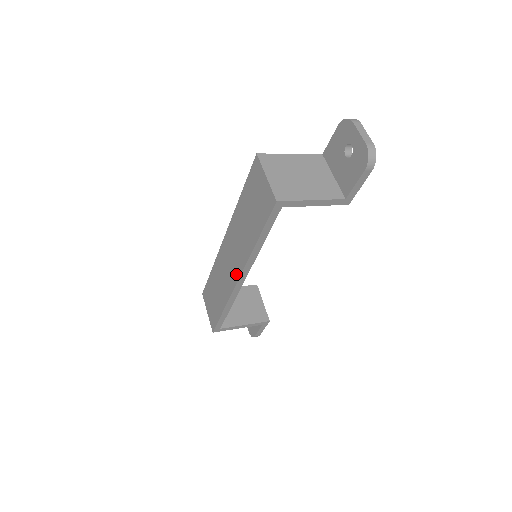
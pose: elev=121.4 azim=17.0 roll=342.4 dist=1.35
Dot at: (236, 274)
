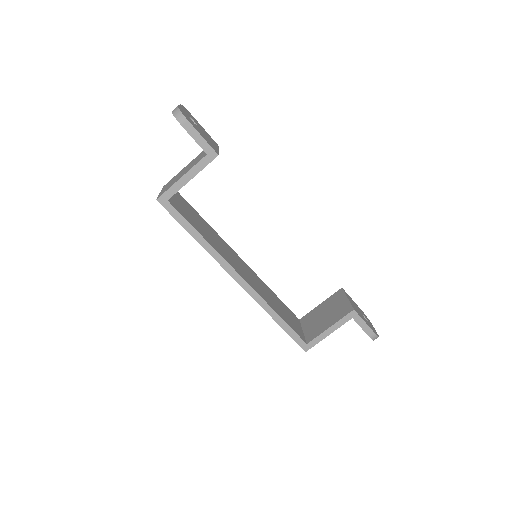
Dot at: occluded
